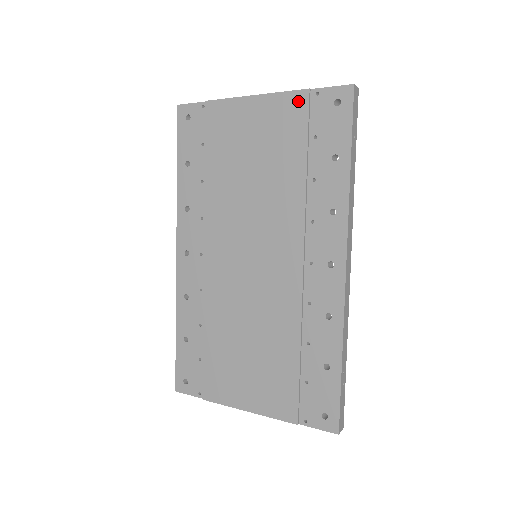
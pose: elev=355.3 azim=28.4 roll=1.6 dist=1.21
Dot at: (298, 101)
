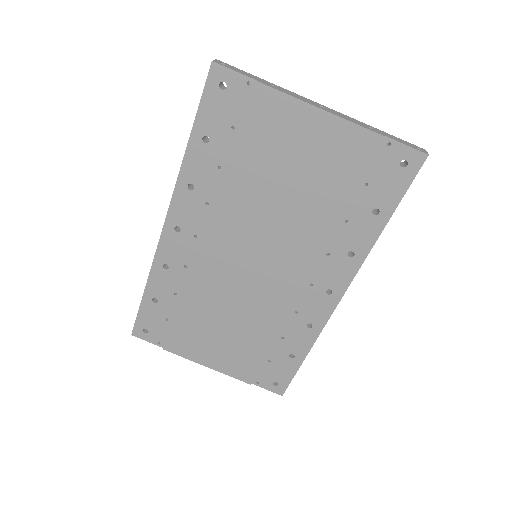
Dot at: (366, 142)
